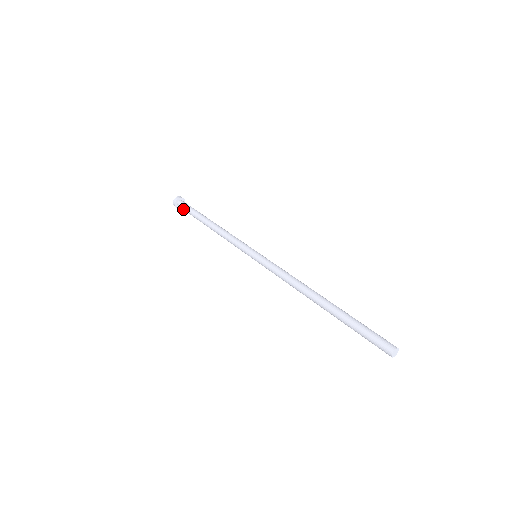
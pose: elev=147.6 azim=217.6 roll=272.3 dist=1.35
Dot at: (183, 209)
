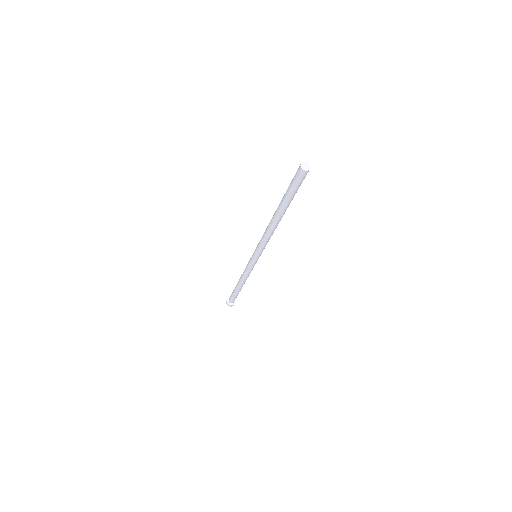
Dot at: (230, 297)
